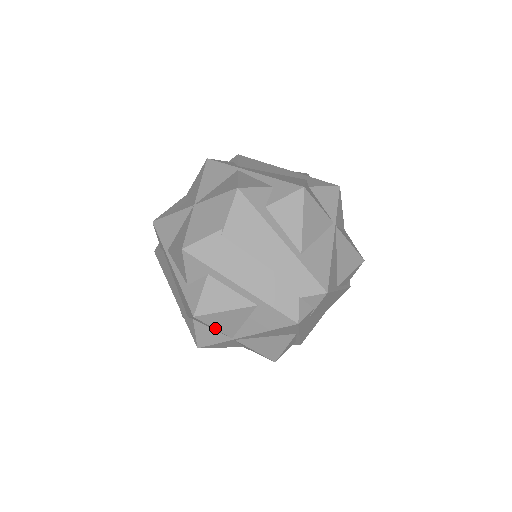
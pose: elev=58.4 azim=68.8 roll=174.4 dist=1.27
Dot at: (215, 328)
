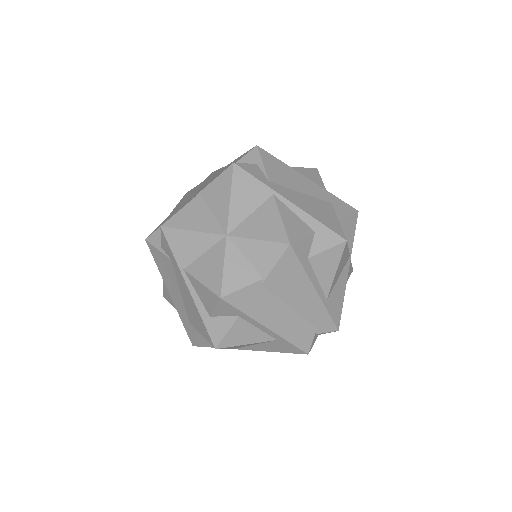
Dot at: (227, 348)
